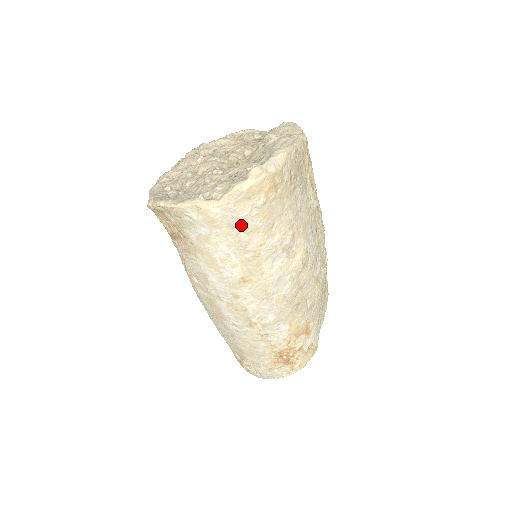
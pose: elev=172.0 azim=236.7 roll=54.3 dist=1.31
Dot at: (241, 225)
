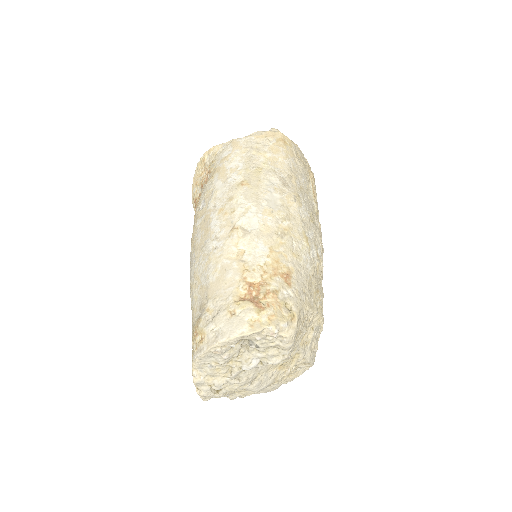
Dot at: (255, 149)
